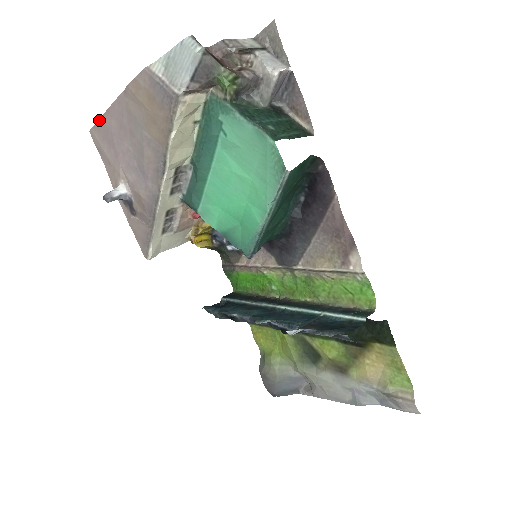
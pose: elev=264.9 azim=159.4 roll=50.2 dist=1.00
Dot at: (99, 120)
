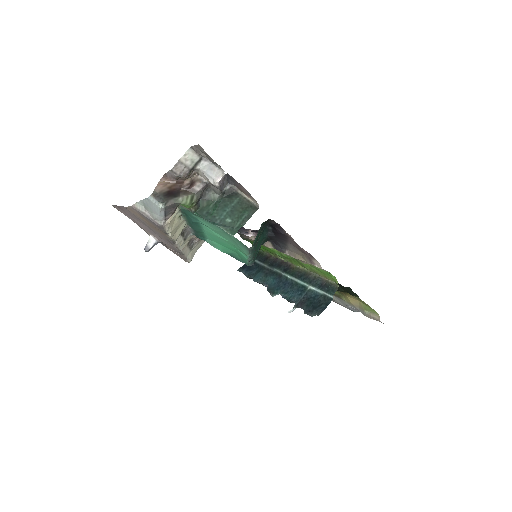
Dot at: (115, 205)
